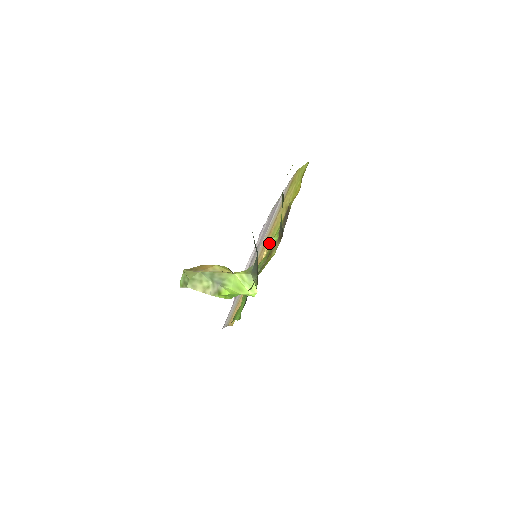
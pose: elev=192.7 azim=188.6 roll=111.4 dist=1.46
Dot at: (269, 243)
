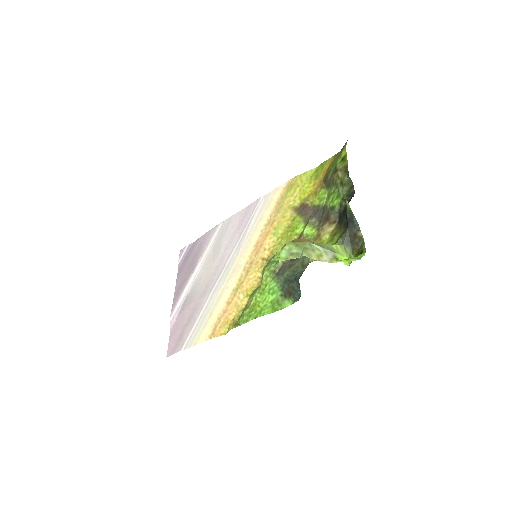
Dot at: (271, 242)
